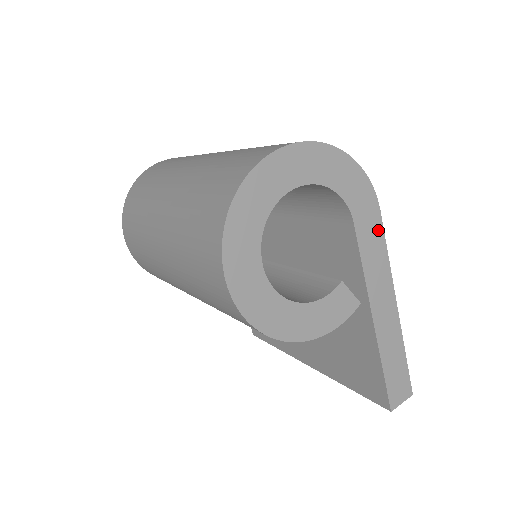
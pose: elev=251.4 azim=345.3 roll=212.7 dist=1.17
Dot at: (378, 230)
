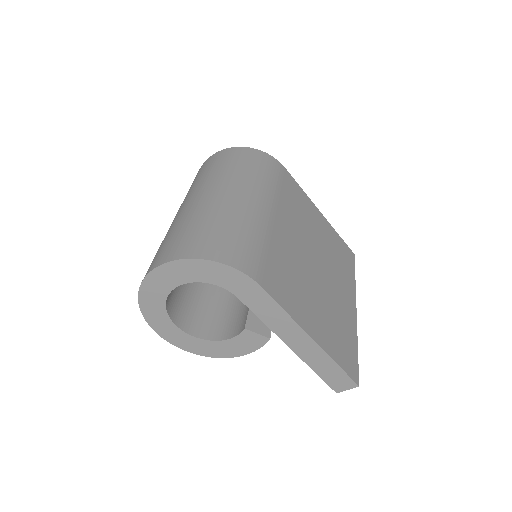
Dot at: (265, 297)
